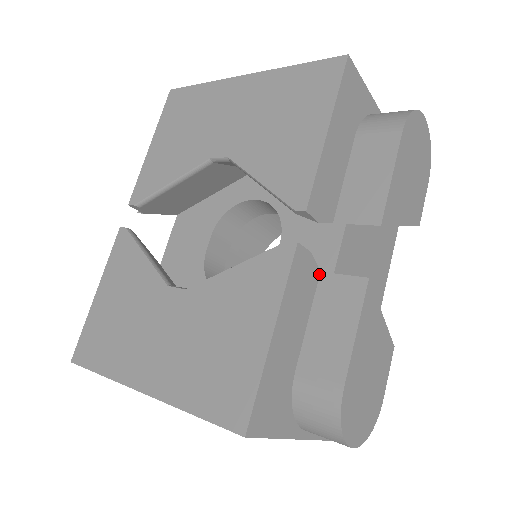
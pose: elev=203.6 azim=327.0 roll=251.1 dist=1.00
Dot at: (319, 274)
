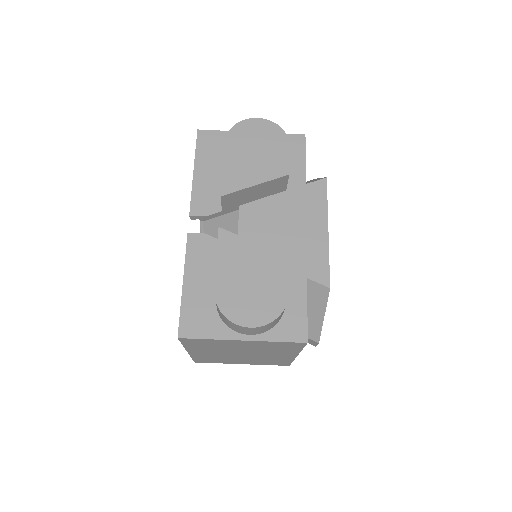
Dot at: occluded
